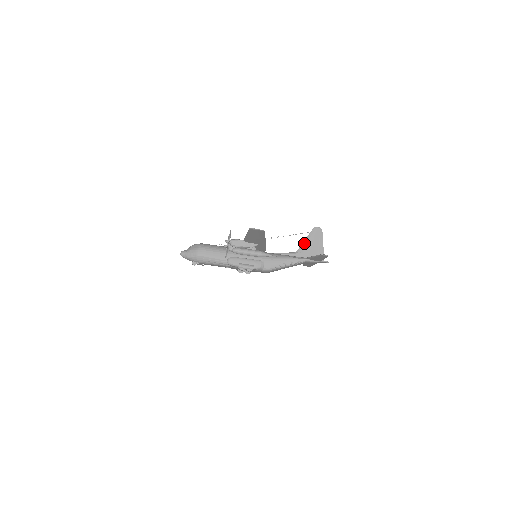
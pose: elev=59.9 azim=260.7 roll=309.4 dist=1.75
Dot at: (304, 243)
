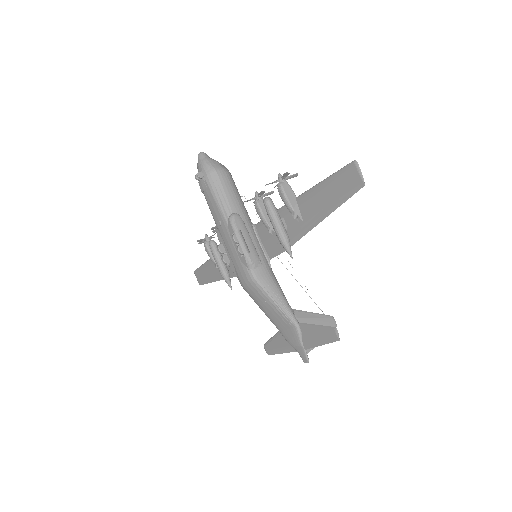
Dot at: (309, 313)
